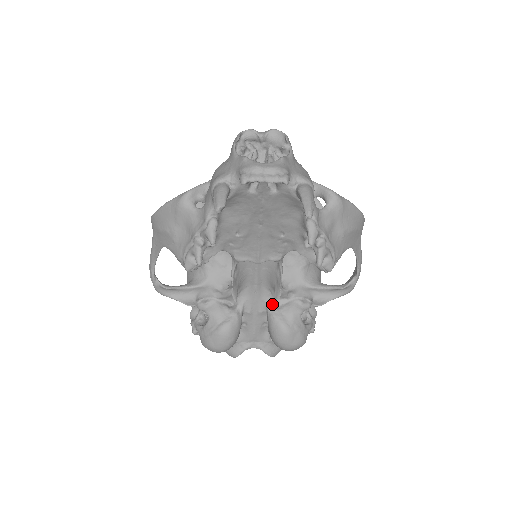
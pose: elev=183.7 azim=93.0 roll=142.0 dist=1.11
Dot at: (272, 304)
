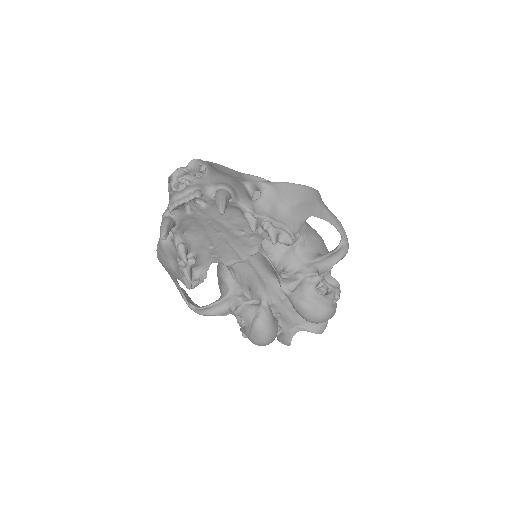
Dot at: (288, 289)
